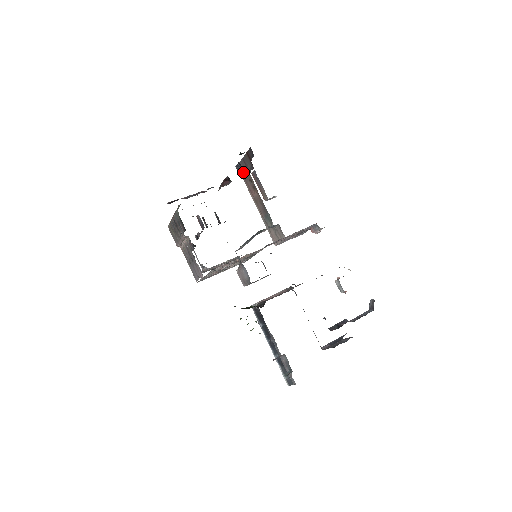
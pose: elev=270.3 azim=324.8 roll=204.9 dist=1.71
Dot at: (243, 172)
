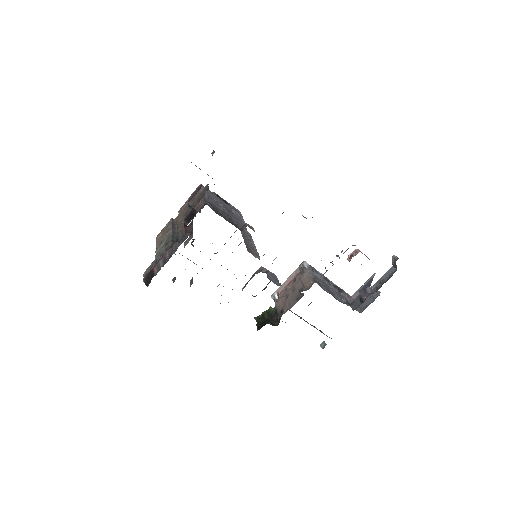
Dot at: occluded
